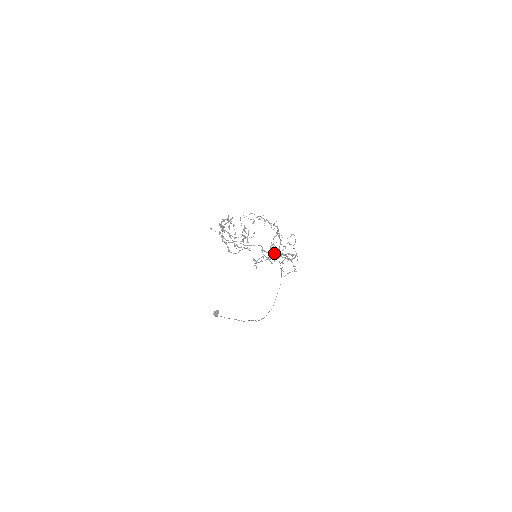
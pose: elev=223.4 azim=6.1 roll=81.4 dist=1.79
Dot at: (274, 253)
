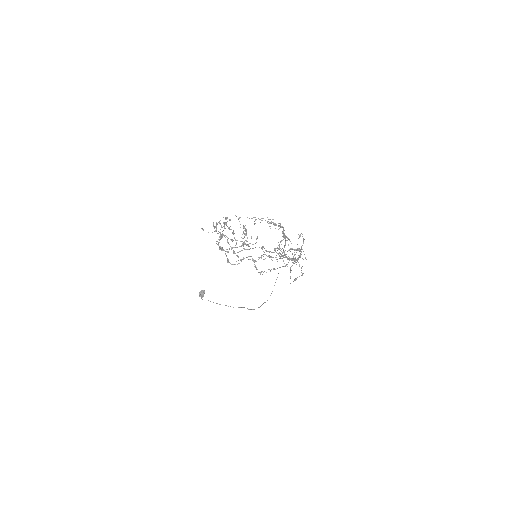
Dot at: (279, 256)
